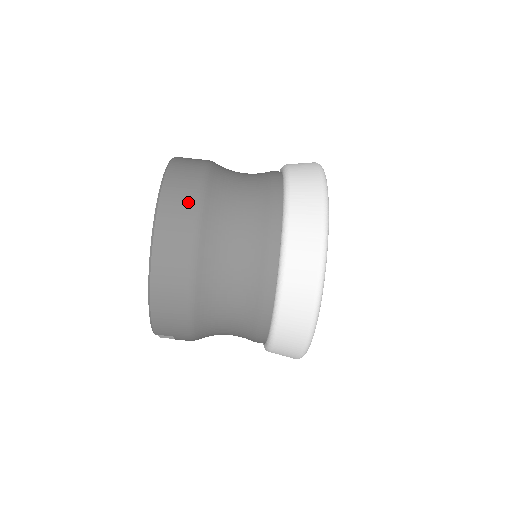
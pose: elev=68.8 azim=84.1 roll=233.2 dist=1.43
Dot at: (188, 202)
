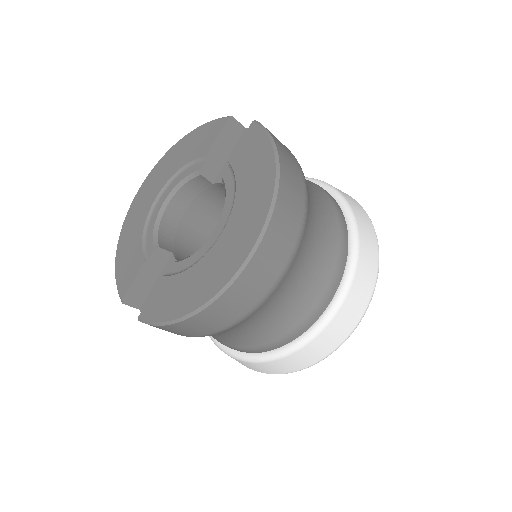
Dot at: (288, 244)
